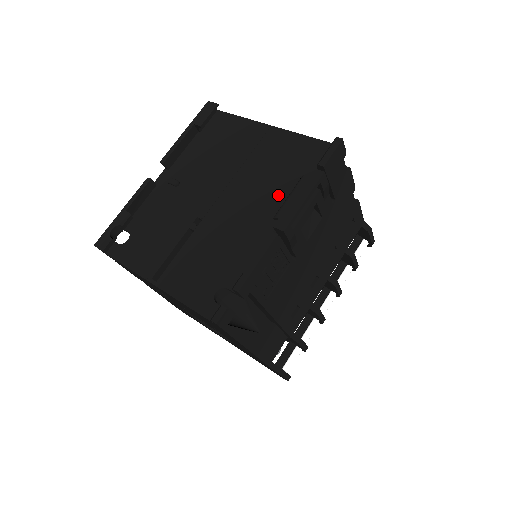
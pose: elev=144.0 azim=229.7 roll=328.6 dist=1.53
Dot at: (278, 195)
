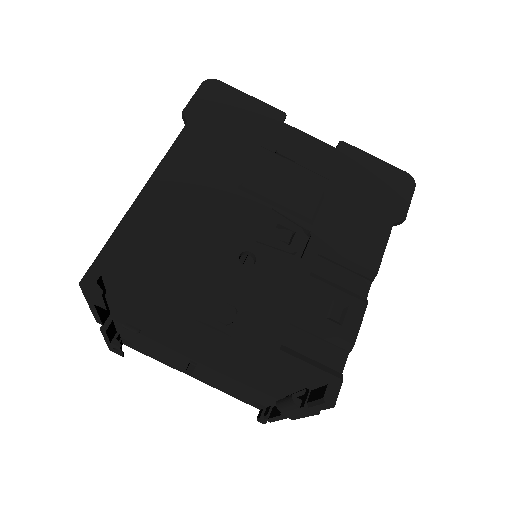
Dot at: (270, 384)
